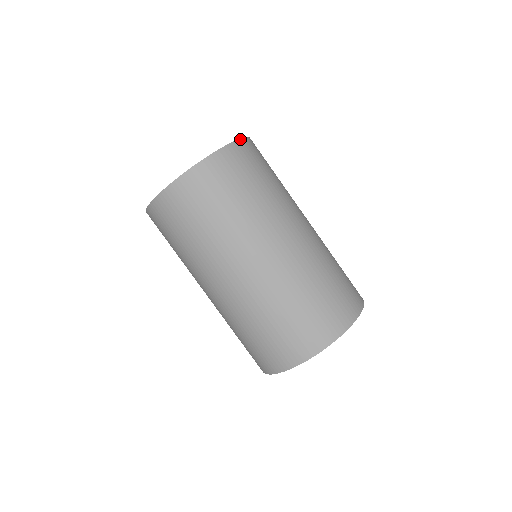
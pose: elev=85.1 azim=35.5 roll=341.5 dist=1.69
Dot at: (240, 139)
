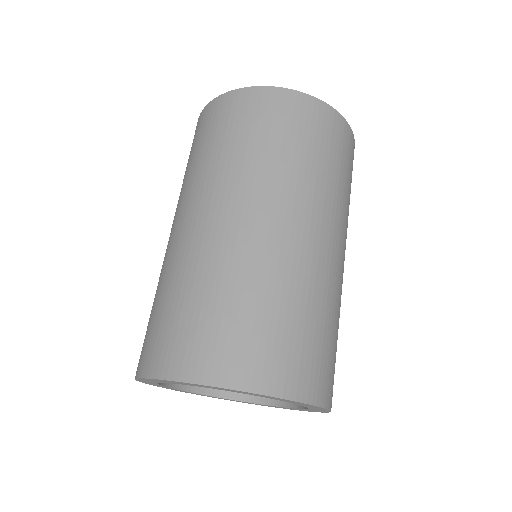
Dot at: (296, 91)
